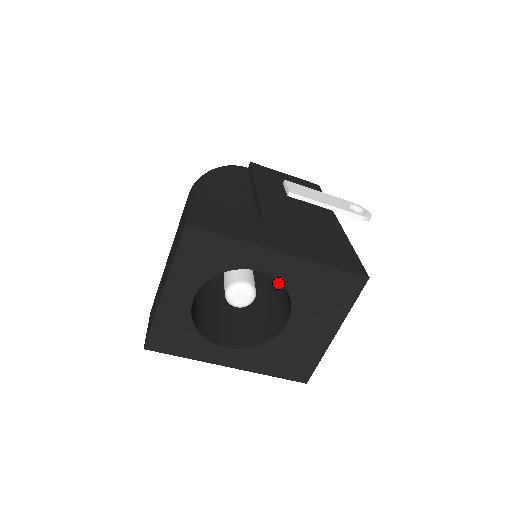
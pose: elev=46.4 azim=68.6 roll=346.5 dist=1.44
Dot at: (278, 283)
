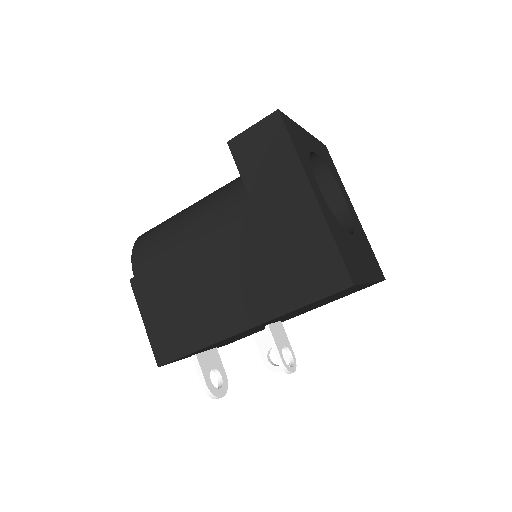
Dot at: occluded
